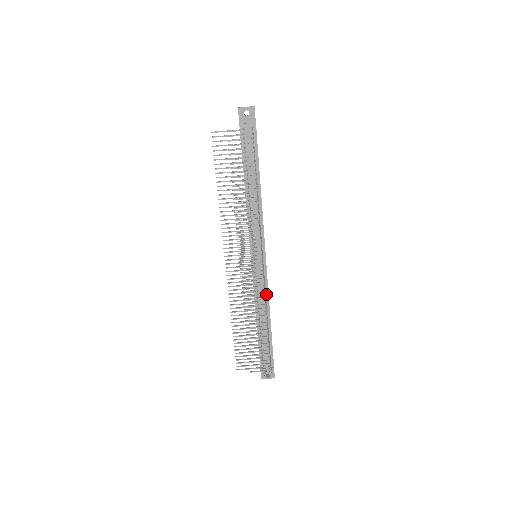
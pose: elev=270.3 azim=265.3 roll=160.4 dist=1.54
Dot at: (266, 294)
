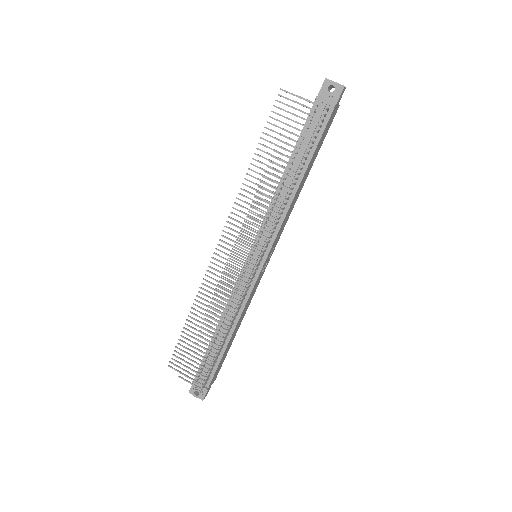
Dot at: (243, 303)
